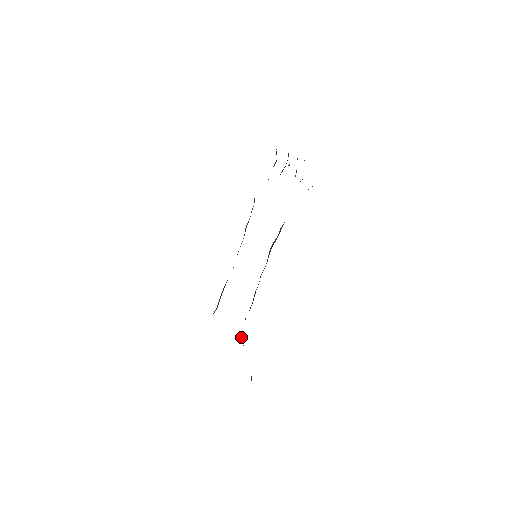
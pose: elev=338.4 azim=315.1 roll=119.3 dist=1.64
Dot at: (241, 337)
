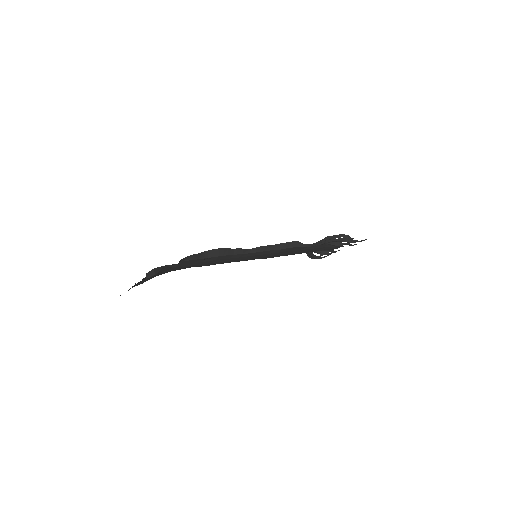
Dot at: (183, 261)
